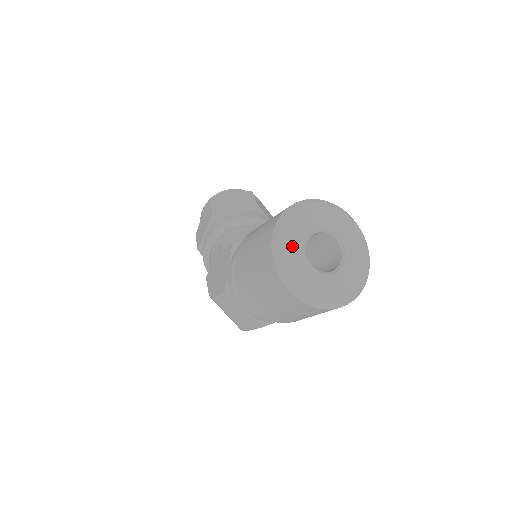
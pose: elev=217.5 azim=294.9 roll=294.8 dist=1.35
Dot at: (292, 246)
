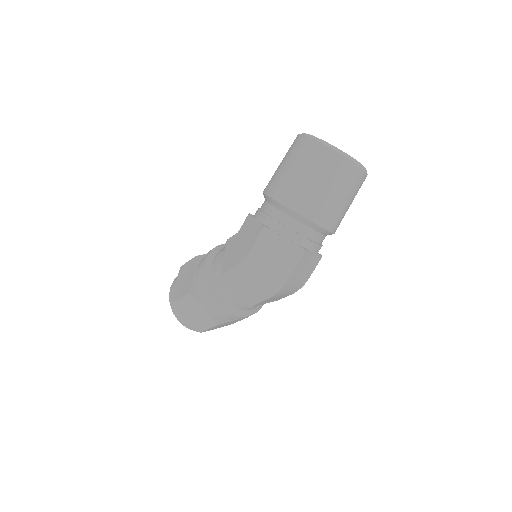
Dot at: occluded
